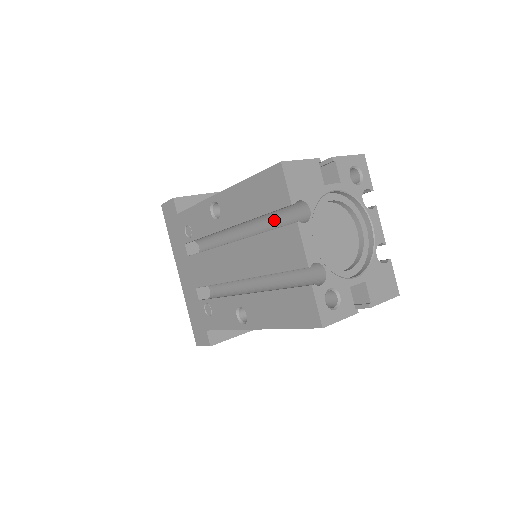
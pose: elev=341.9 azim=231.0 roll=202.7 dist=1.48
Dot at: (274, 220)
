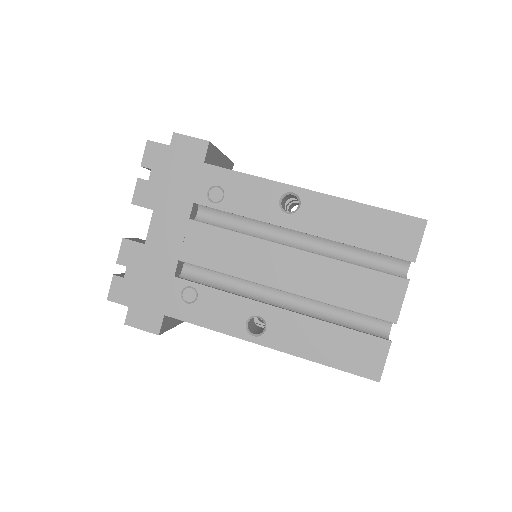
Dot at: (354, 253)
